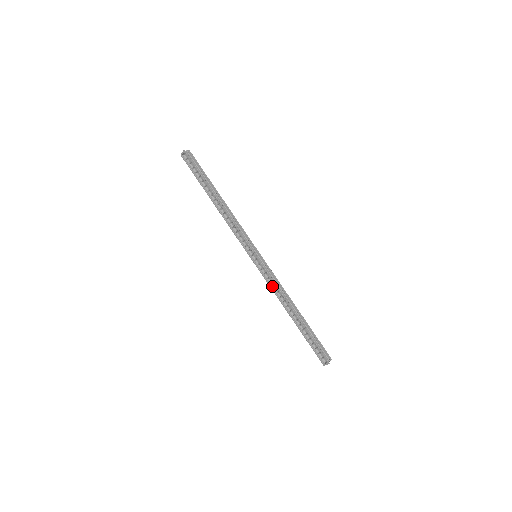
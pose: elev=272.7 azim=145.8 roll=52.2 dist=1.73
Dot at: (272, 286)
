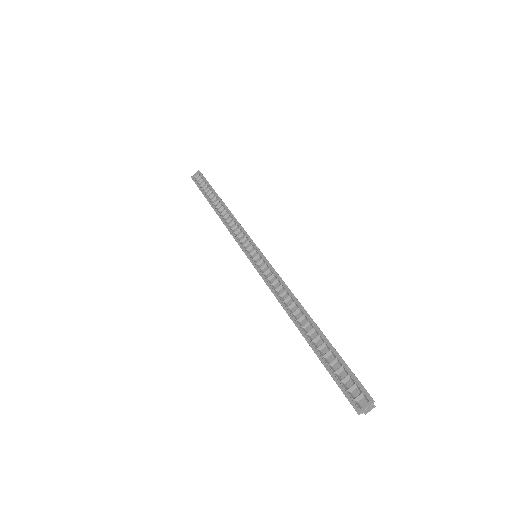
Dot at: (273, 287)
